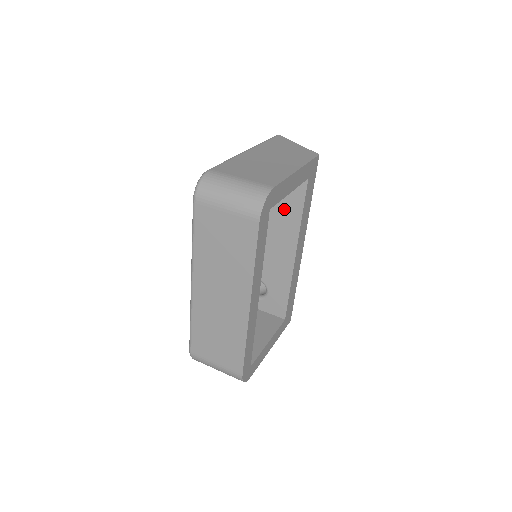
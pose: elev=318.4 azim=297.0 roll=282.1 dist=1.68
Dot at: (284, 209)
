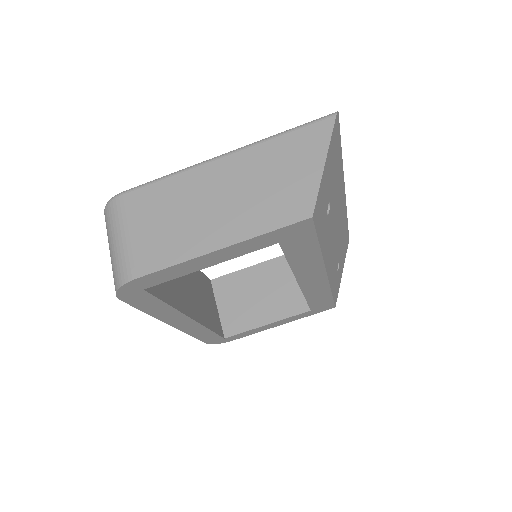
Dot at: occluded
